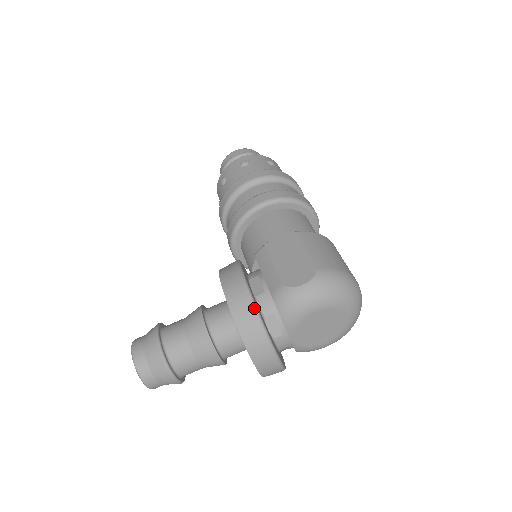
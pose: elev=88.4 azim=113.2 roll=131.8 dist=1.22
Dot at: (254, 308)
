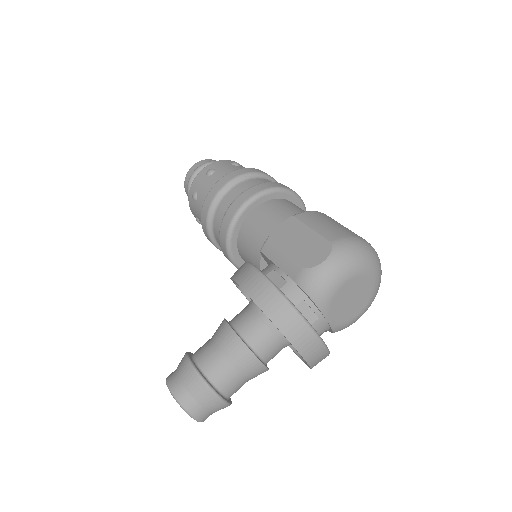
Dot at: (285, 299)
